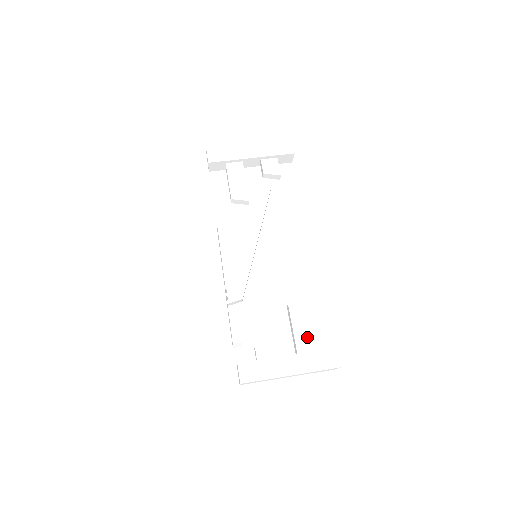
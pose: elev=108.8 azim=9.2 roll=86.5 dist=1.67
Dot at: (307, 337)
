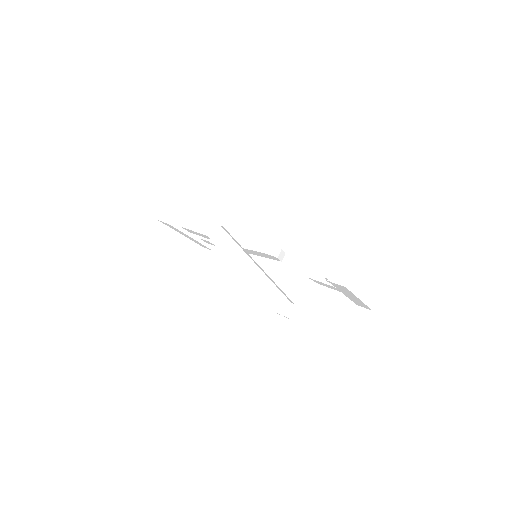
Dot at: occluded
